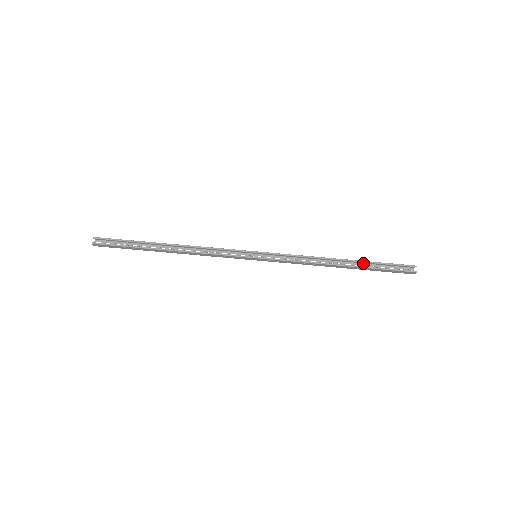
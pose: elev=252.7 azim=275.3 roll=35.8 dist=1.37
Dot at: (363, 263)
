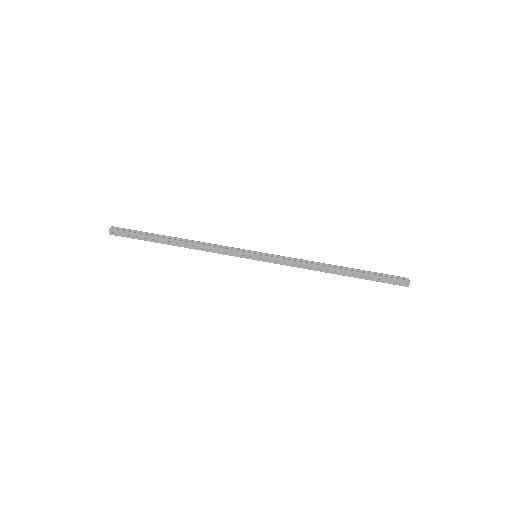
Dot at: occluded
